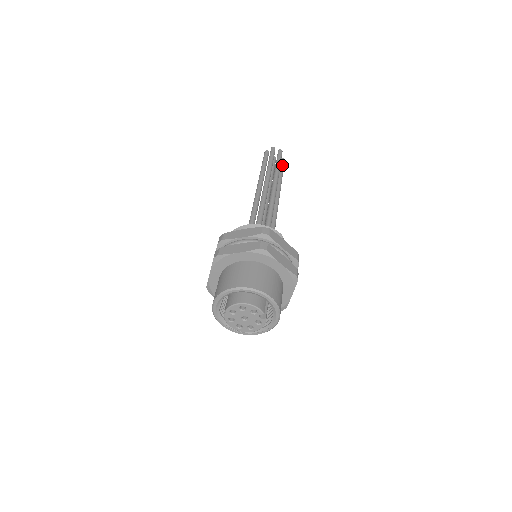
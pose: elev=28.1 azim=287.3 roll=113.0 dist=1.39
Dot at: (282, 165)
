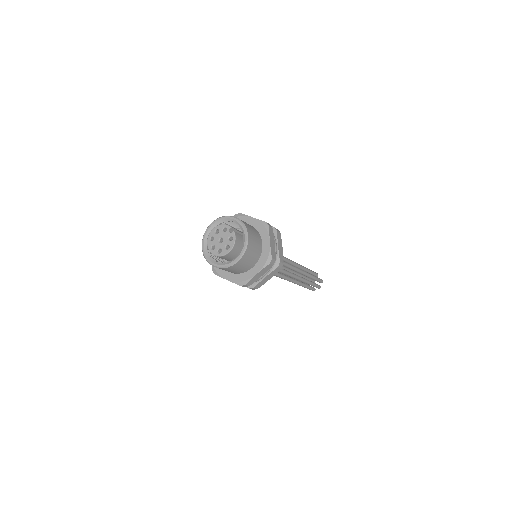
Dot at: (317, 277)
